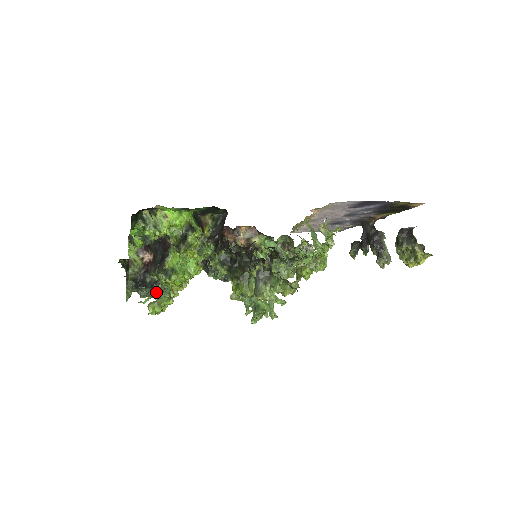
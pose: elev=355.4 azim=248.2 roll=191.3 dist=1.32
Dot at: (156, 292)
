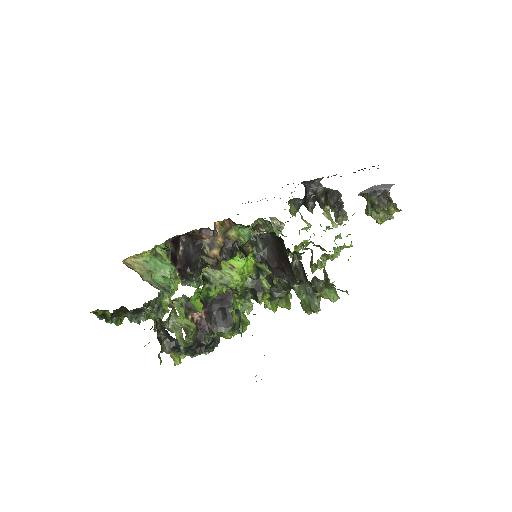
Dot at: (213, 349)
